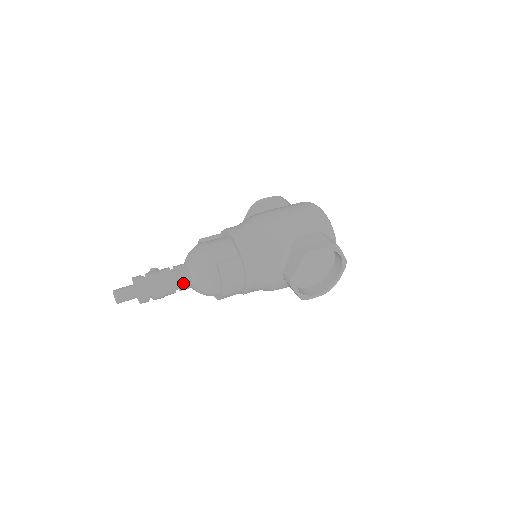
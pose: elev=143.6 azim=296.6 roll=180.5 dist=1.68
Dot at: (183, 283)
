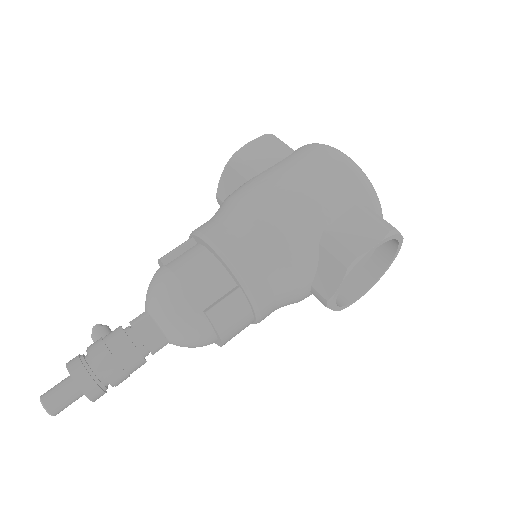
Dot at: (154, 349)
